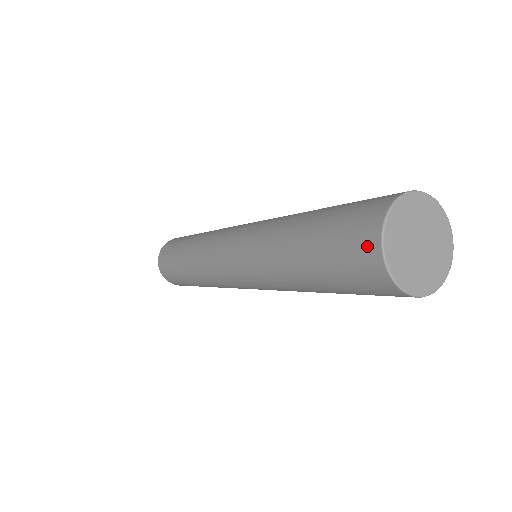
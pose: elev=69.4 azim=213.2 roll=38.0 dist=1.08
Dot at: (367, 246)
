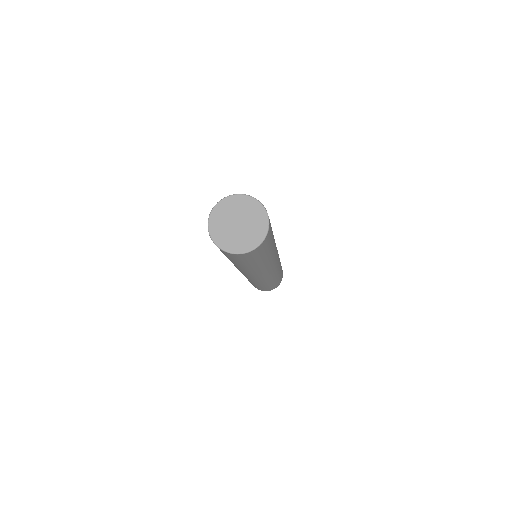
Dot at: occluded
